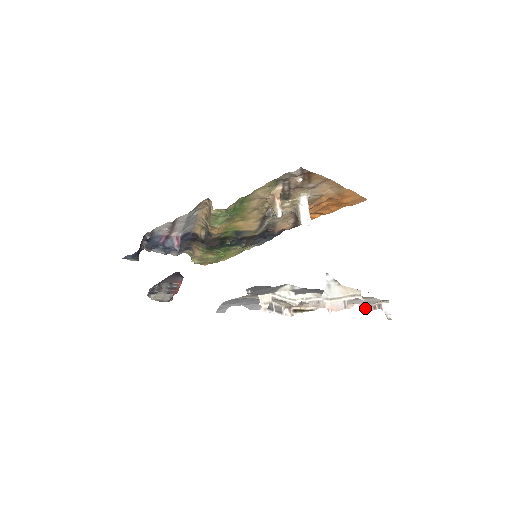
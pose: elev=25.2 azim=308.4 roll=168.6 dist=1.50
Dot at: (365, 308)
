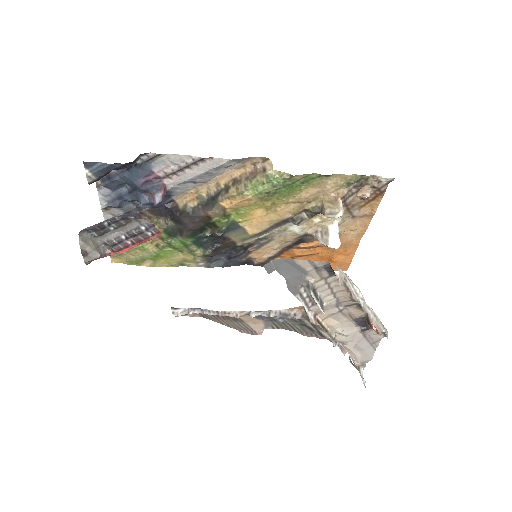
Dot at: occluded
